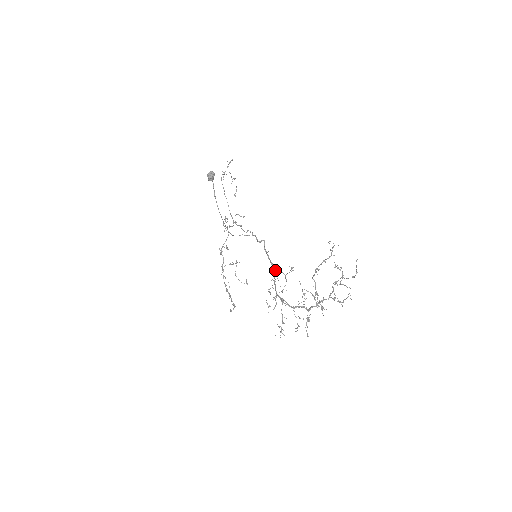
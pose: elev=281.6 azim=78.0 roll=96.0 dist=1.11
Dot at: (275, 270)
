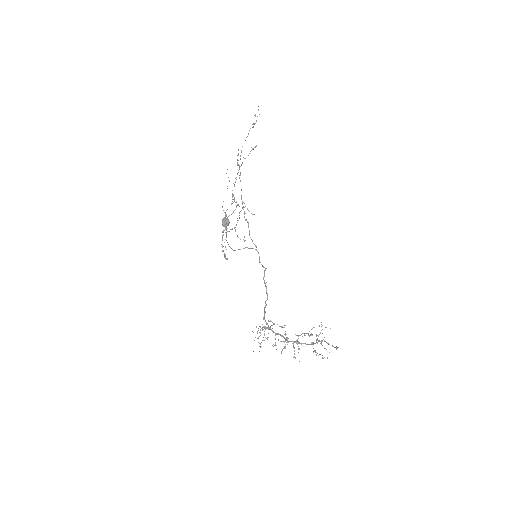
Dot at: (266, 323)
